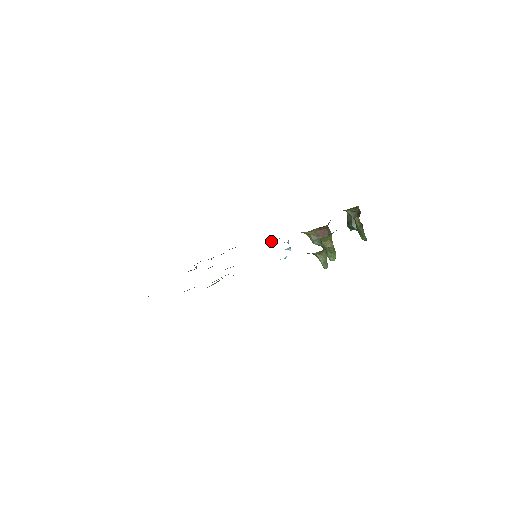
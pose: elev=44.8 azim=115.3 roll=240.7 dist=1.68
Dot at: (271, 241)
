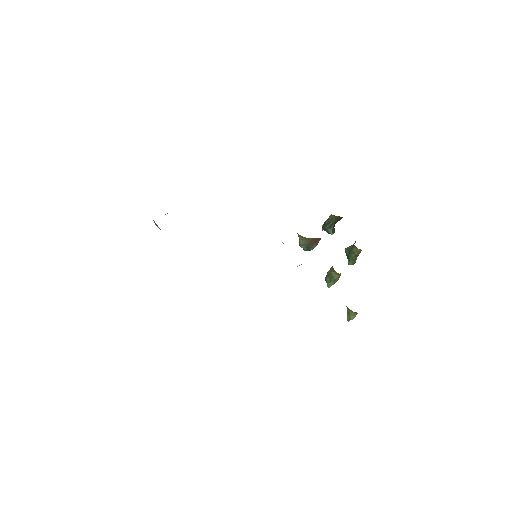
Dot at: occluded
